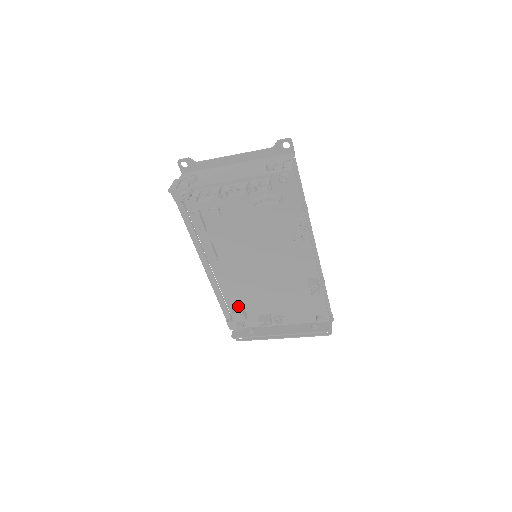
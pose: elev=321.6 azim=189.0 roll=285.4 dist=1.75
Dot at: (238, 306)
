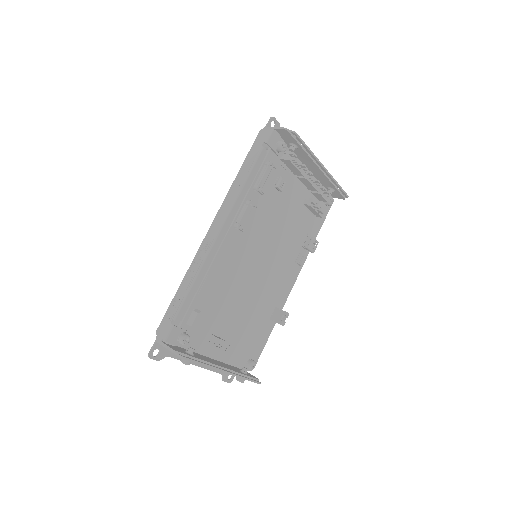
Dot at: (202, 307)
